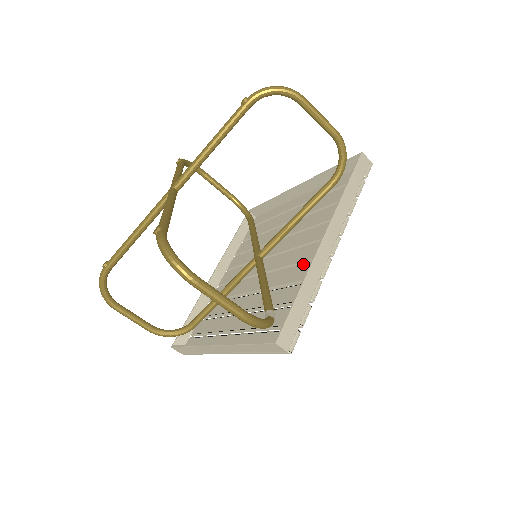
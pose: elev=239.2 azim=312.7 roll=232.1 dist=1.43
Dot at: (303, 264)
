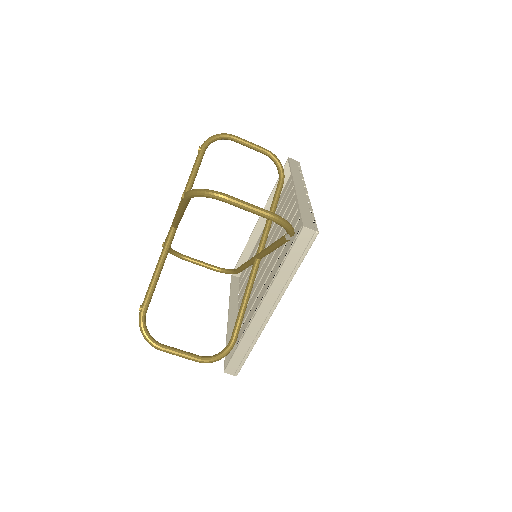
Dot at: (292, 220)
